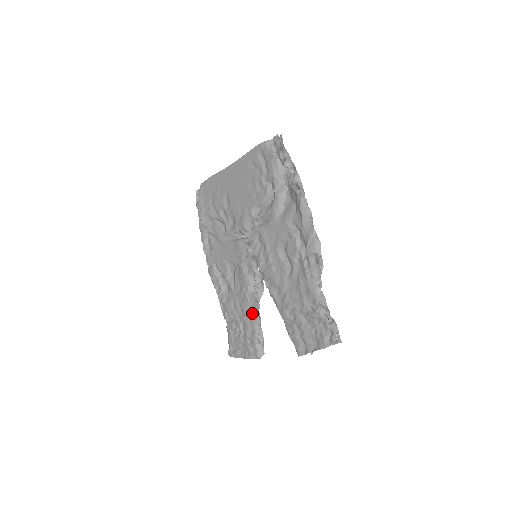
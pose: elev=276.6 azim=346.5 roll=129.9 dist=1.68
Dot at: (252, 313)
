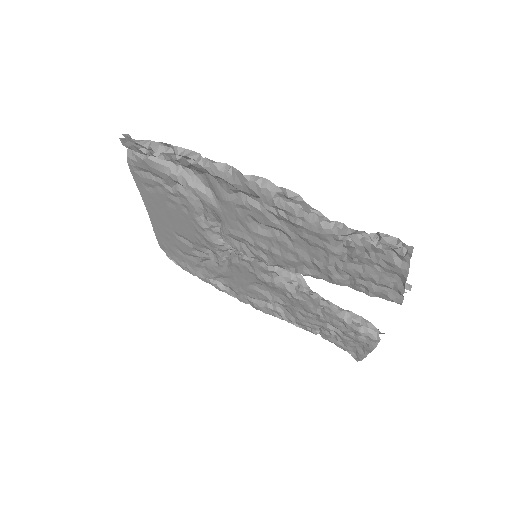
Dot at: (320, 308)
